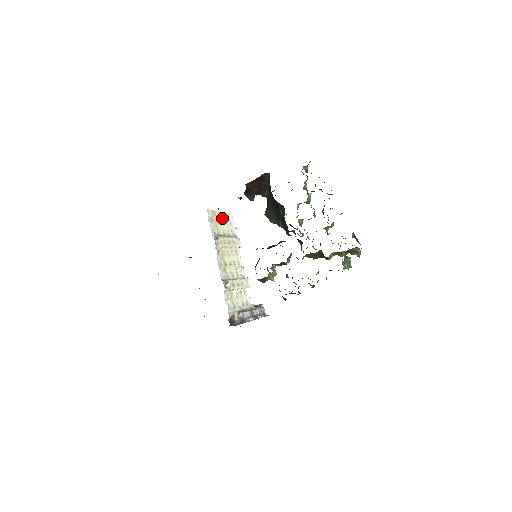
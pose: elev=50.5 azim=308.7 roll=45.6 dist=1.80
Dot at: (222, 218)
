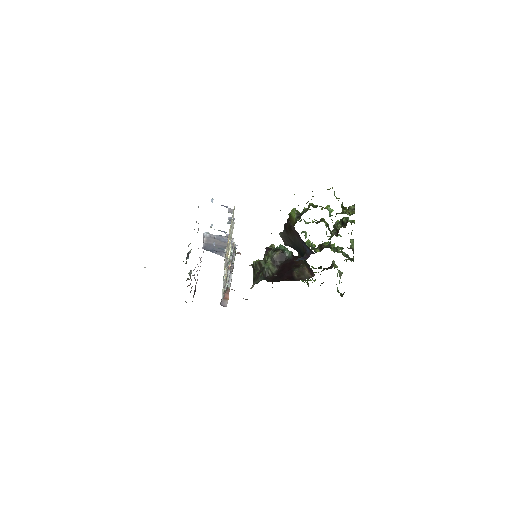
Dot at: occluded
